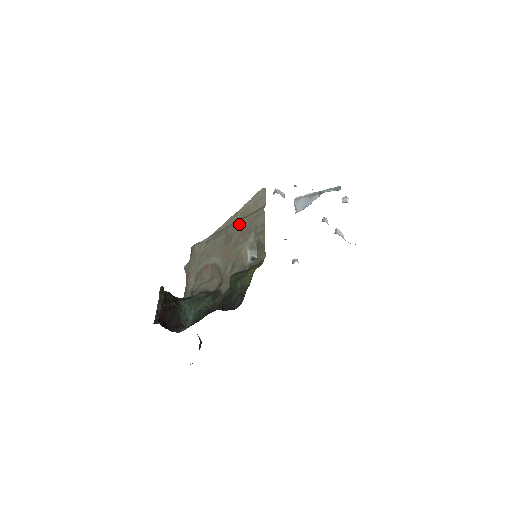
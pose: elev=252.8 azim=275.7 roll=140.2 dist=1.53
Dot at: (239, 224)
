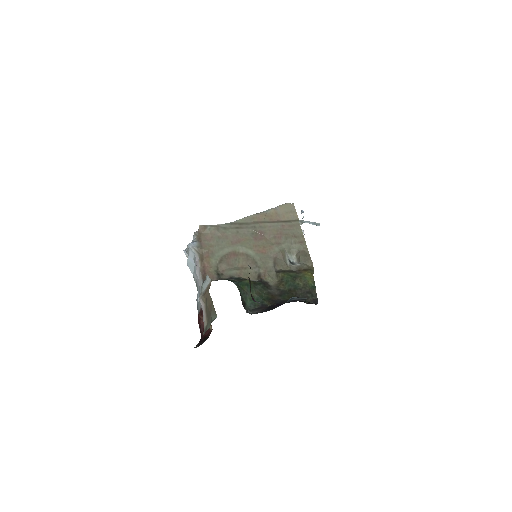
Dot at: (270, 225)
